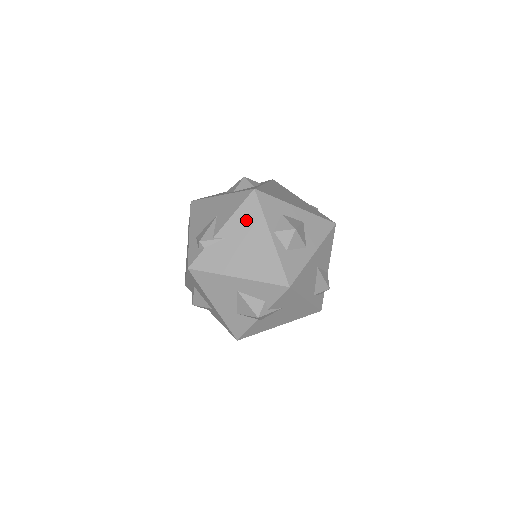
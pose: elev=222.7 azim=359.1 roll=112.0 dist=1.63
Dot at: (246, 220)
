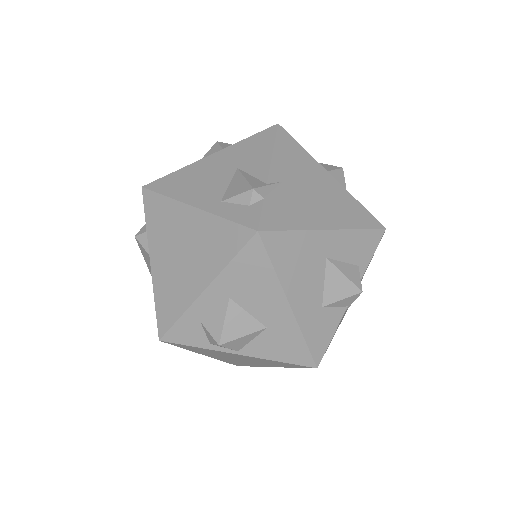
Dot at: (292, 158)
